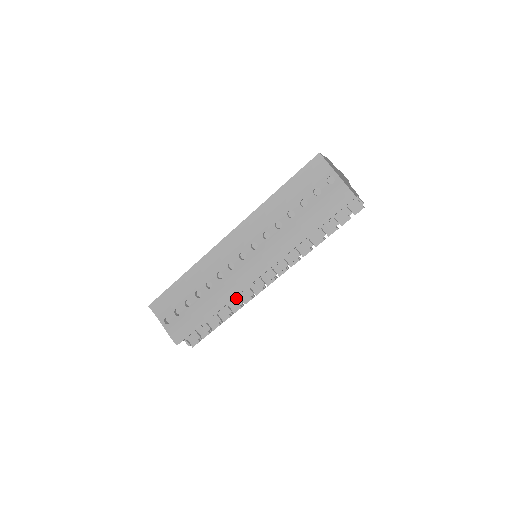
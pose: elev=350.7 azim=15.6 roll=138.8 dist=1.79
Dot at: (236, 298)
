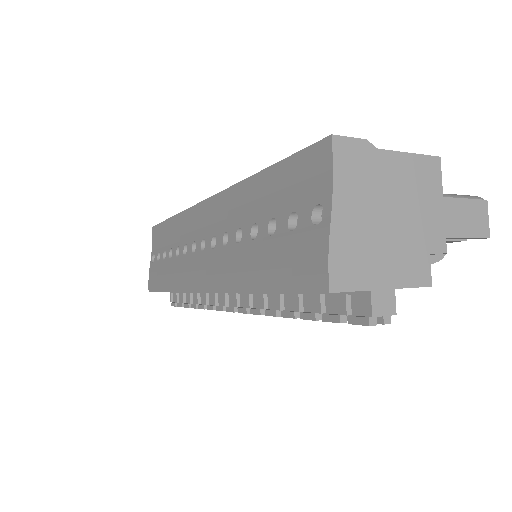
Dot at: occluded
